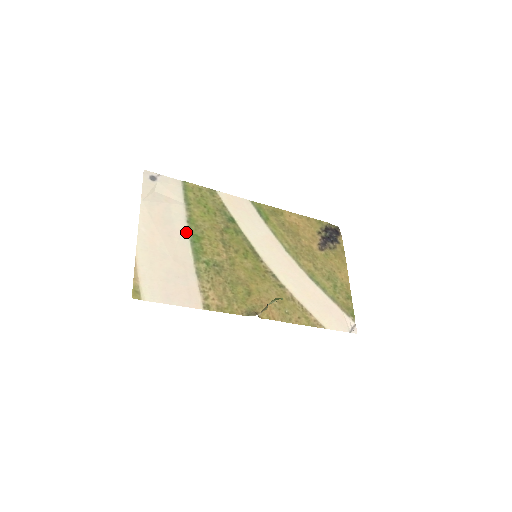
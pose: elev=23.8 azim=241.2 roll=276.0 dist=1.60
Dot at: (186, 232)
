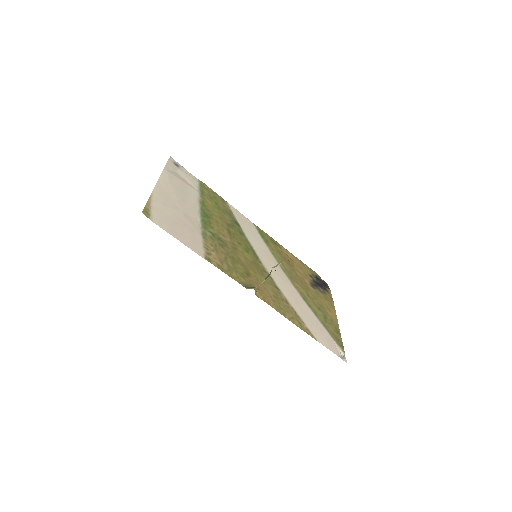
Dot at: (198, 207)
